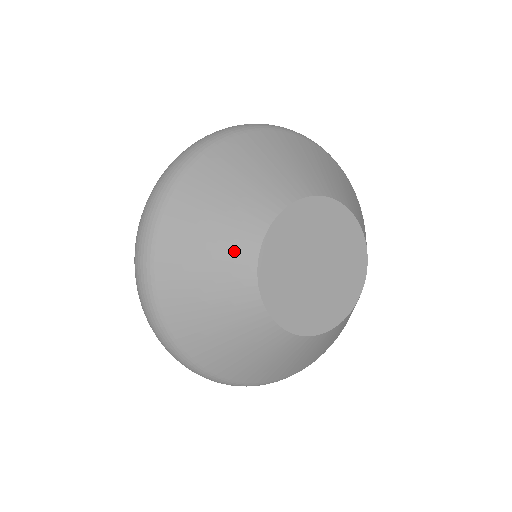
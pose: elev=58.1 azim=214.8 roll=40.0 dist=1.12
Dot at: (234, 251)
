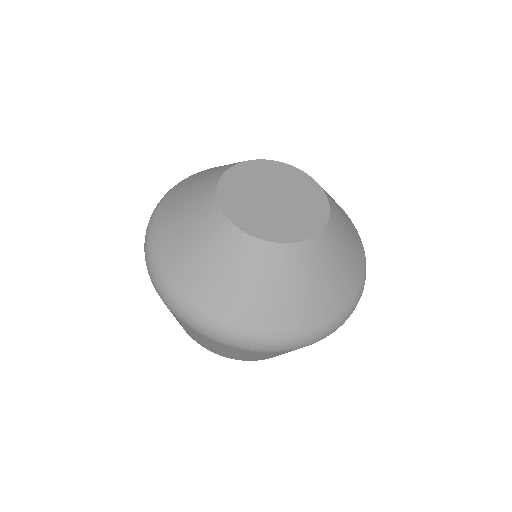
Dot at: (203, 189)
